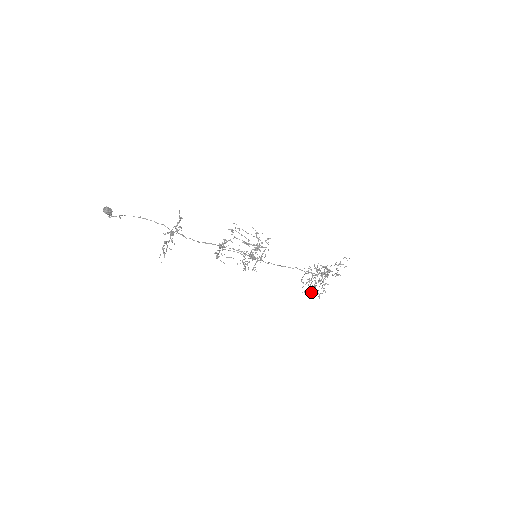
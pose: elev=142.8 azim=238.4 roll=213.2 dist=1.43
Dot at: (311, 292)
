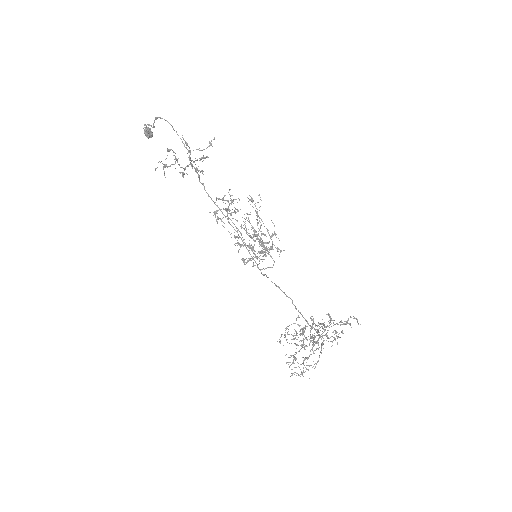
Dot at: (286, 363)
